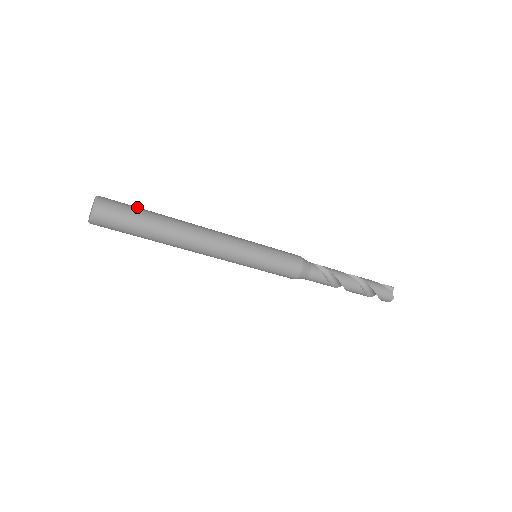
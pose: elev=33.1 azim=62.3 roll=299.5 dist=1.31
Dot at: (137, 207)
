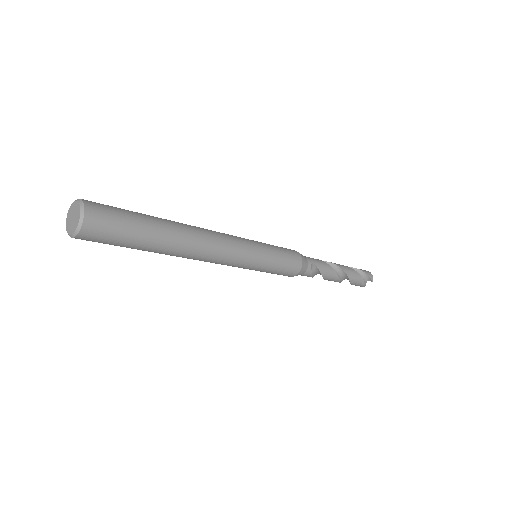
Dot at: (134, 227)
